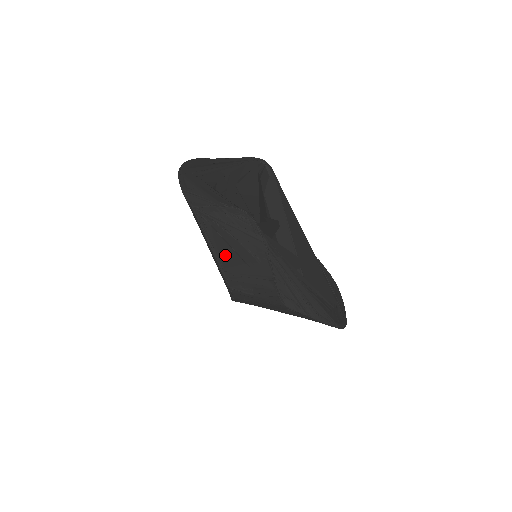
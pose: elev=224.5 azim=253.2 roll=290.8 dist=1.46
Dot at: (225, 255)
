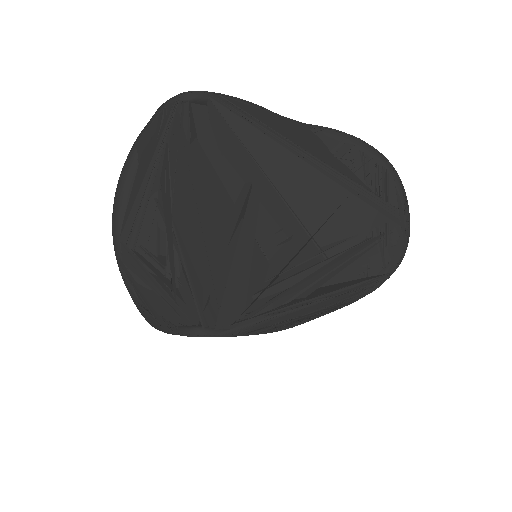
Dot at: occluded
